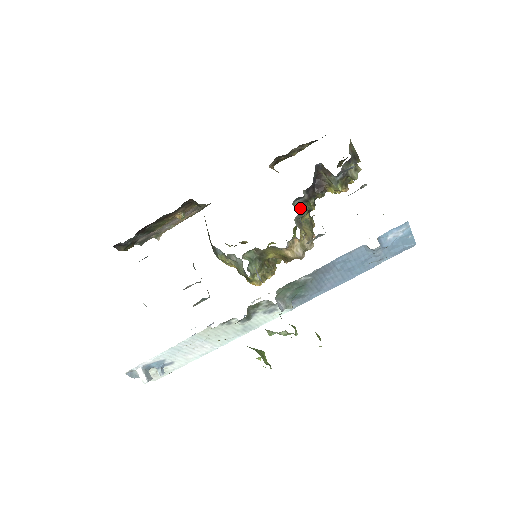
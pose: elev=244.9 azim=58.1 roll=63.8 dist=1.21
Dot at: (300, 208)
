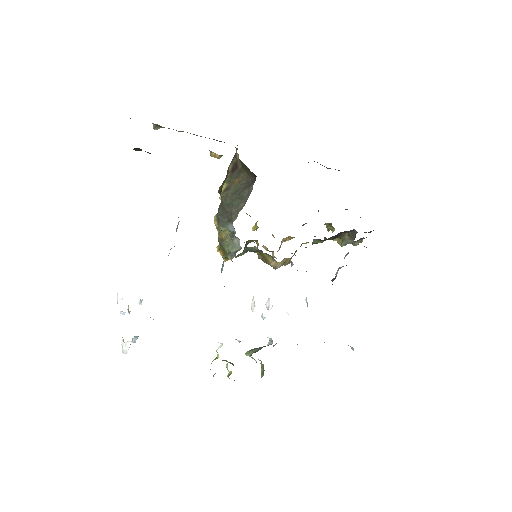
Dot at: occluded
